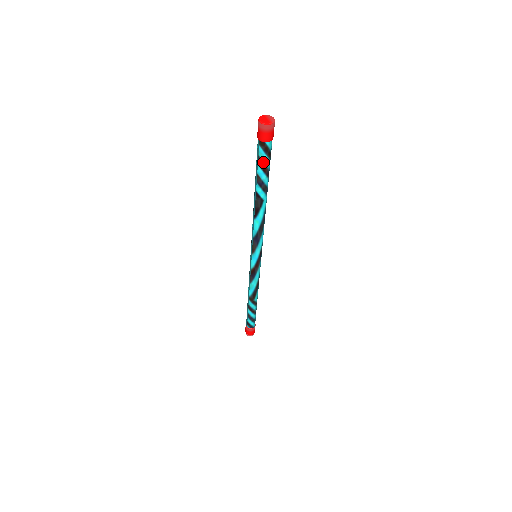
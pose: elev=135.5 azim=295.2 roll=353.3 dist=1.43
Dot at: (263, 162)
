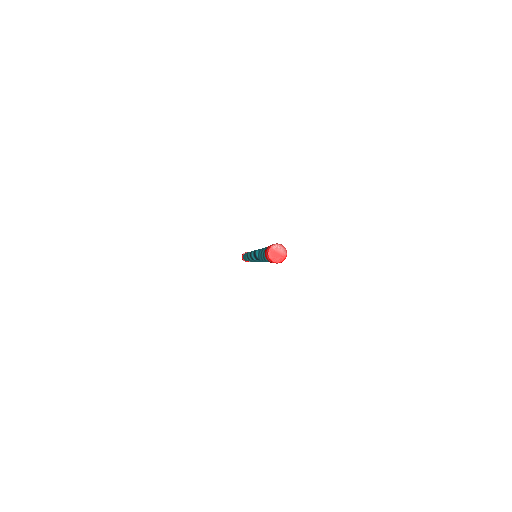
Dot at: occluded
